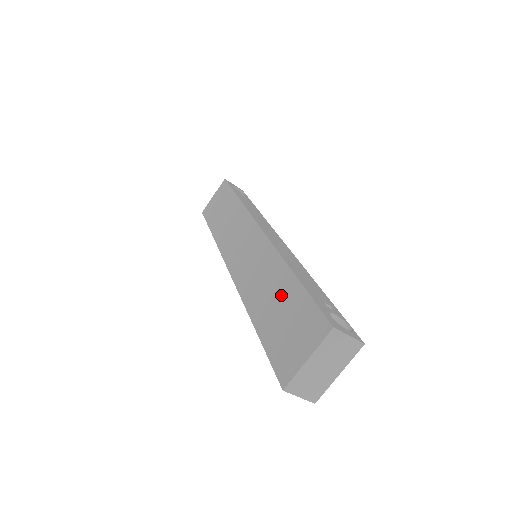
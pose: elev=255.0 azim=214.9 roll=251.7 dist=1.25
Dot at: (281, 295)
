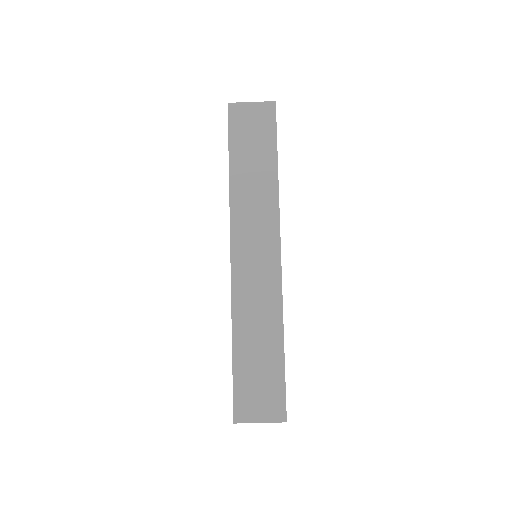
Dot at: (266, 352)
